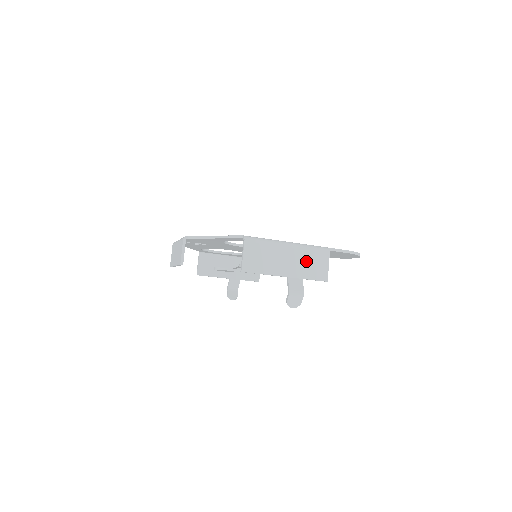
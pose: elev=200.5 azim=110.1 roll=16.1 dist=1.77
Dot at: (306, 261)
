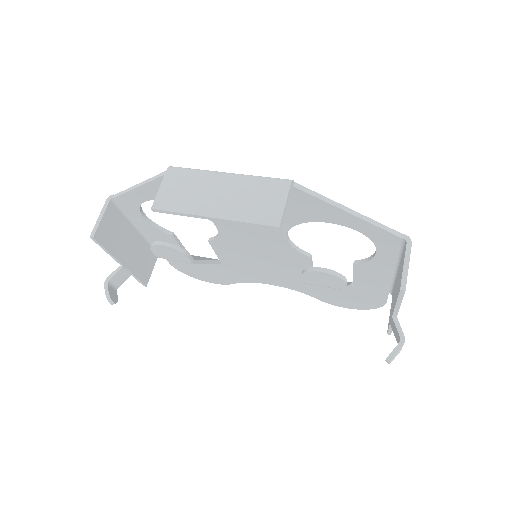
Dot at: occluded
